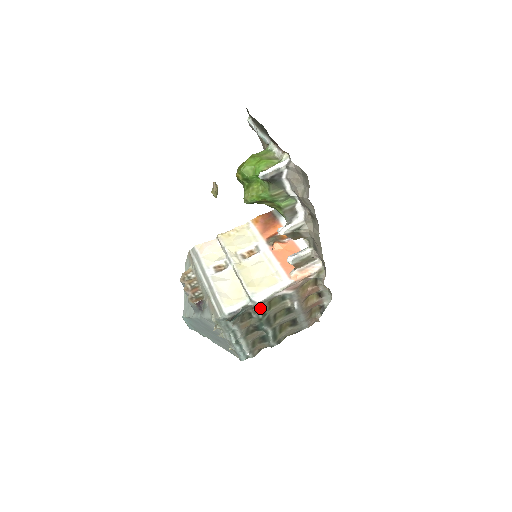
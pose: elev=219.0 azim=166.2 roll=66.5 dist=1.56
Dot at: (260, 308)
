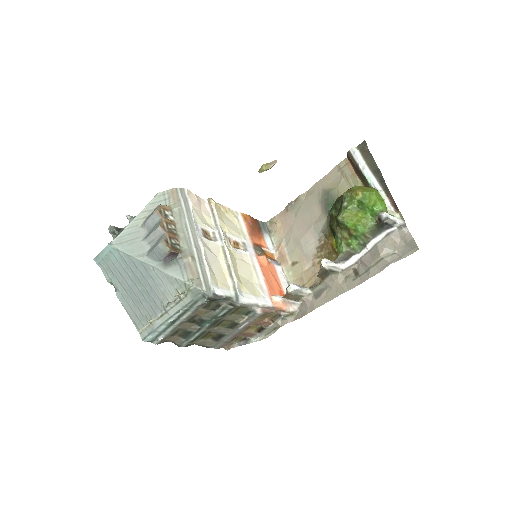
Dot at: (232, 308)
